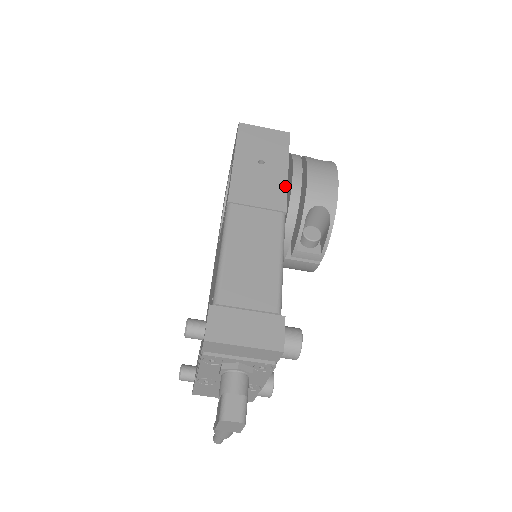
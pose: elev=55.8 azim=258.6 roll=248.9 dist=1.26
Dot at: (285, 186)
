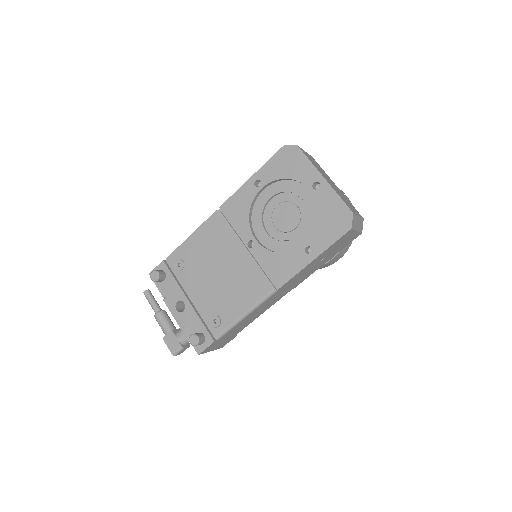
Dot at: occluded
